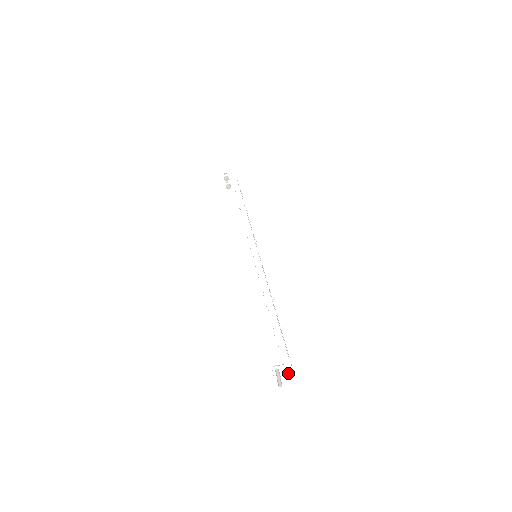
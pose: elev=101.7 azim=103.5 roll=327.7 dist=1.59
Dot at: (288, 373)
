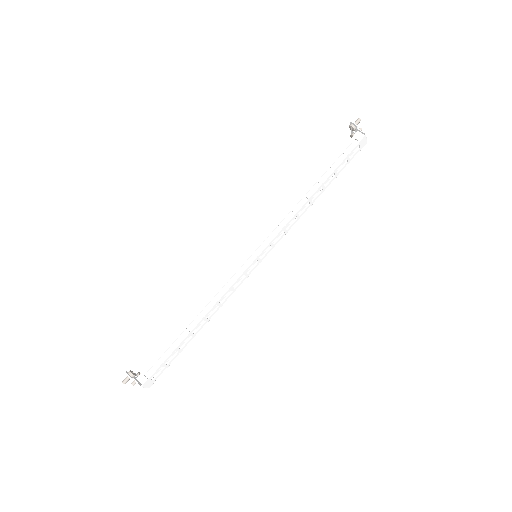
Dot at: occluded
